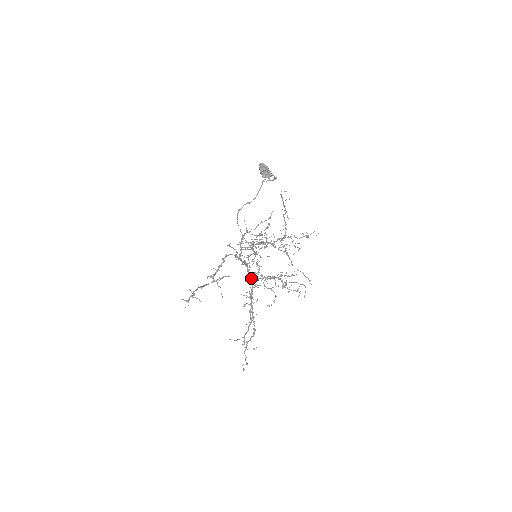
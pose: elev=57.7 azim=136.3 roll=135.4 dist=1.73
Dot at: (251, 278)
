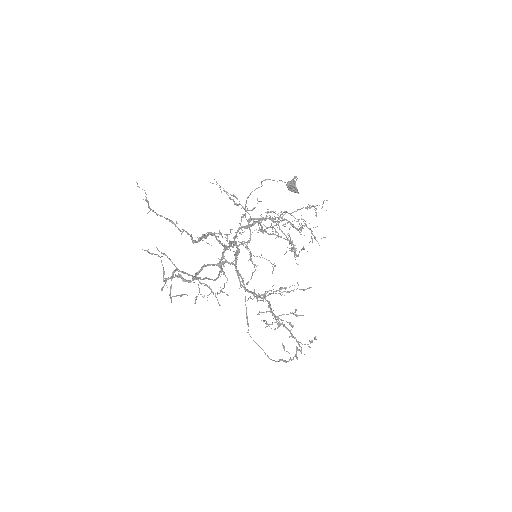
Dot at: occluded
